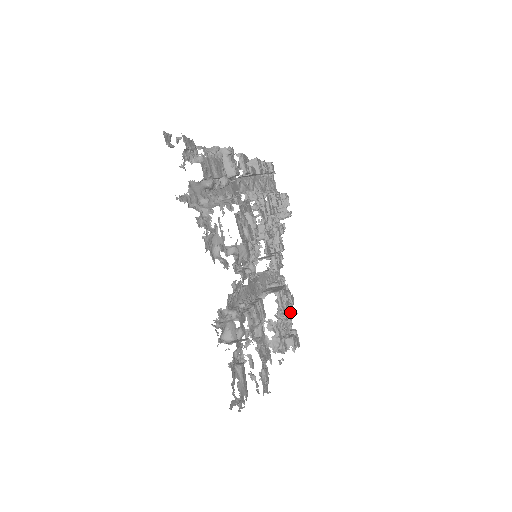
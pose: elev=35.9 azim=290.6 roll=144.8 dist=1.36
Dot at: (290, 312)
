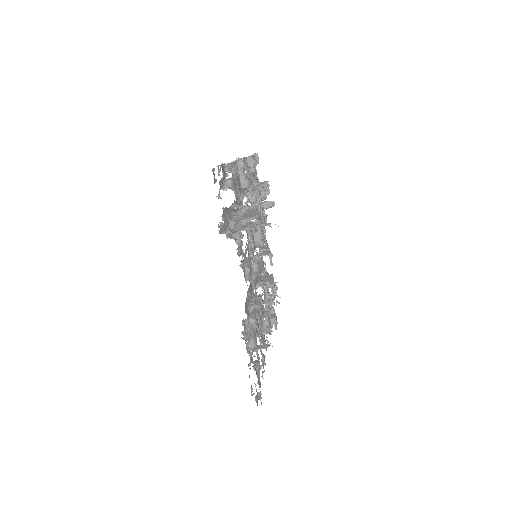
Dot at: occluded
